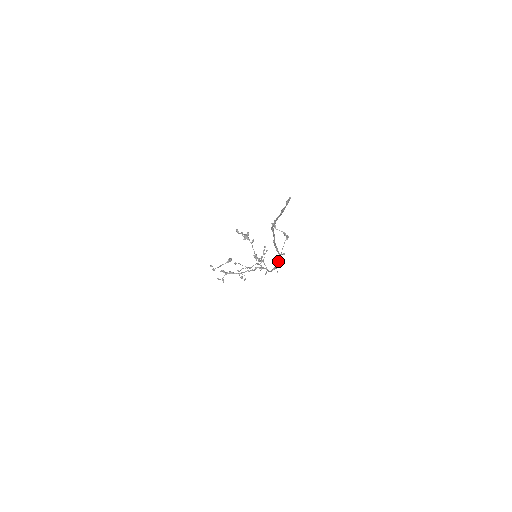
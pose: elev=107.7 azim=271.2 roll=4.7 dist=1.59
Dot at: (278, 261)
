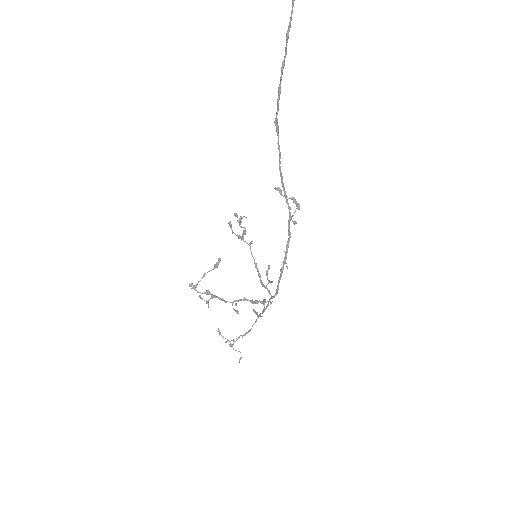
Dot at: (288, 232)
